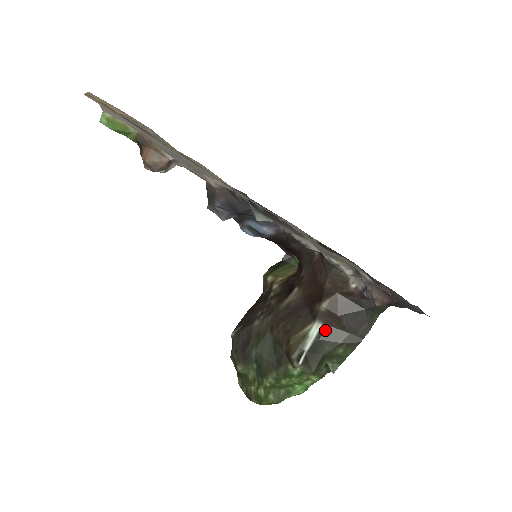
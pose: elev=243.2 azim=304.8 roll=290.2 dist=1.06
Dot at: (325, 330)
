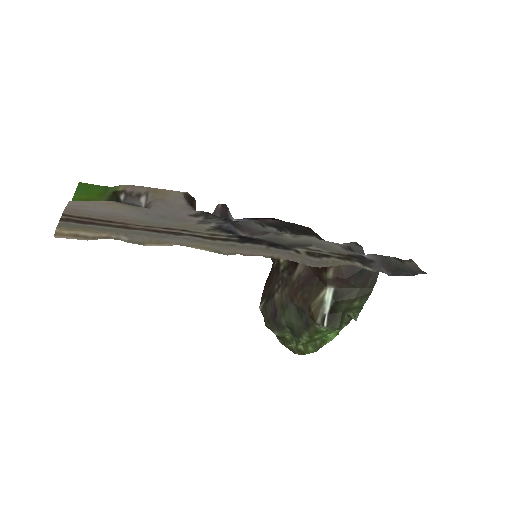
Dot at: (338, 292)
